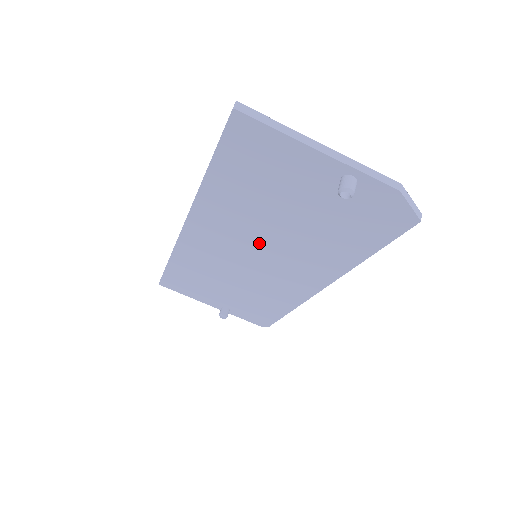
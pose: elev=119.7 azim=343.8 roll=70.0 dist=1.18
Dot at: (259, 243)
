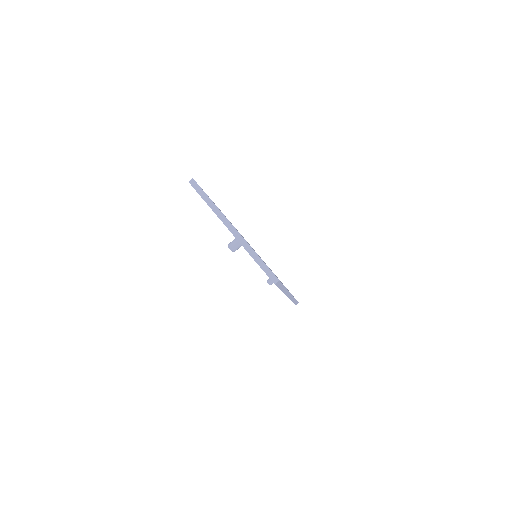
Dot at: occluded
